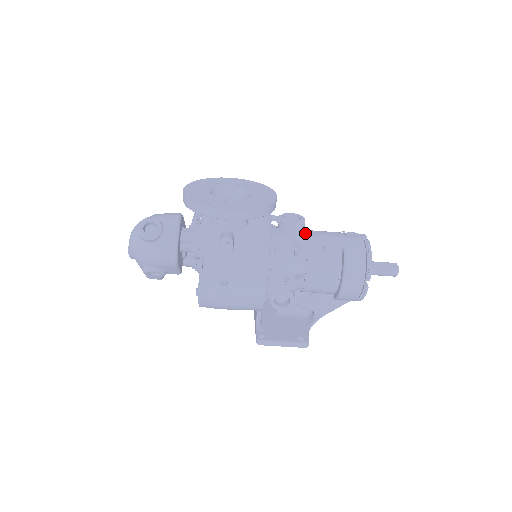
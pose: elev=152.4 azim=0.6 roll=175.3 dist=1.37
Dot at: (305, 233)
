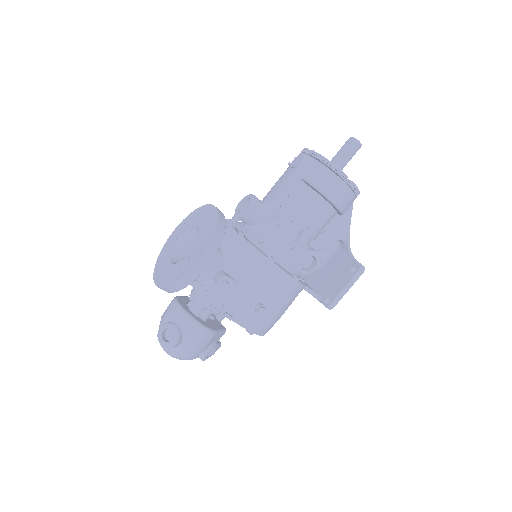
Dot at: (265, 203)
